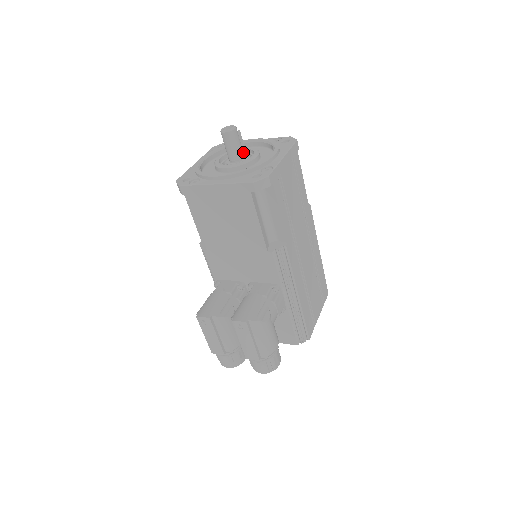
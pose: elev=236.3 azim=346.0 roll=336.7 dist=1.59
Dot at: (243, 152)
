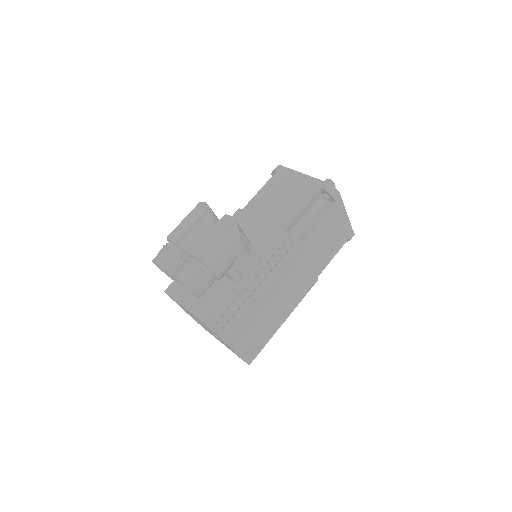
Dot at: occluded
